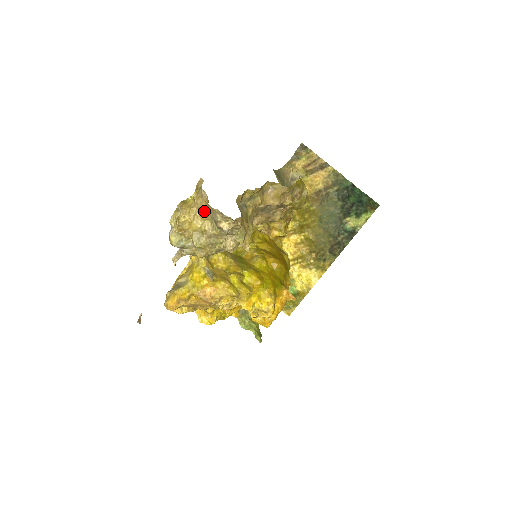
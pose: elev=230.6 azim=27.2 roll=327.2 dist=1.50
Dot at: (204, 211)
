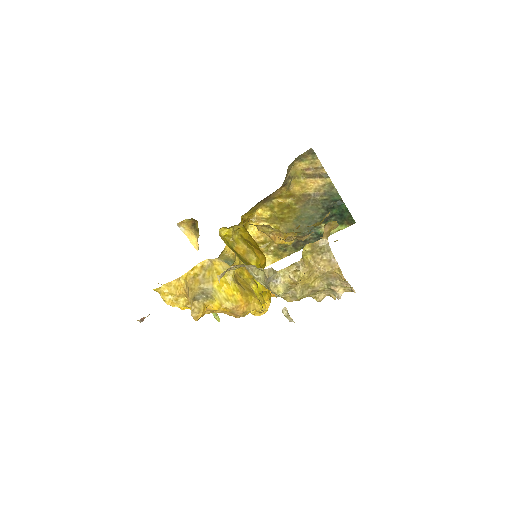
Dot at: (324, 273)
